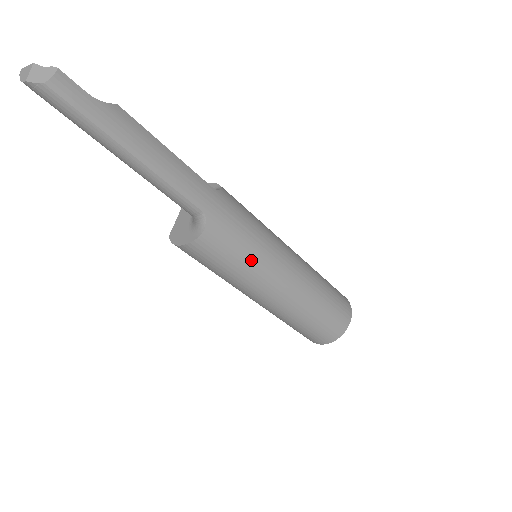
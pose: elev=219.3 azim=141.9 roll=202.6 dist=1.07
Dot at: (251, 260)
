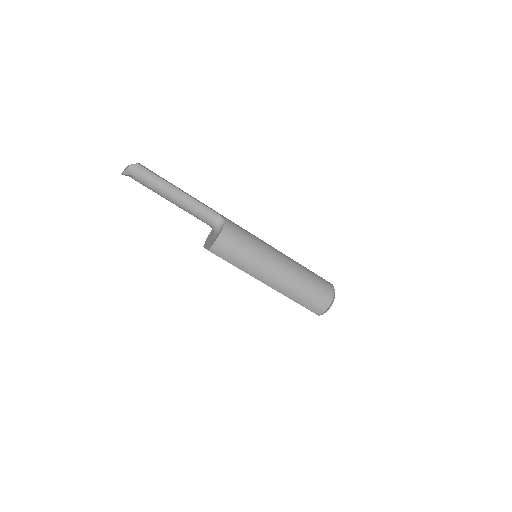
Dot at: (254, 239)
